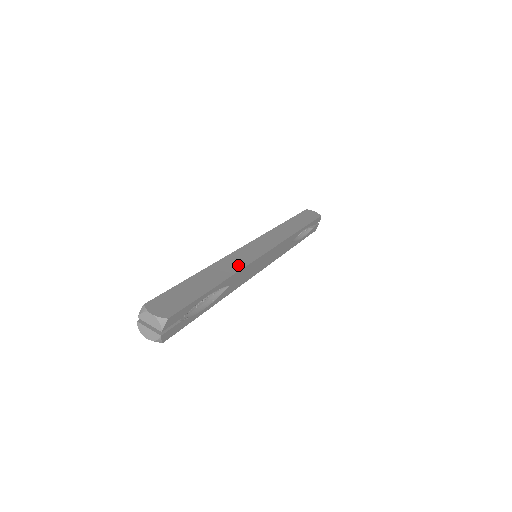
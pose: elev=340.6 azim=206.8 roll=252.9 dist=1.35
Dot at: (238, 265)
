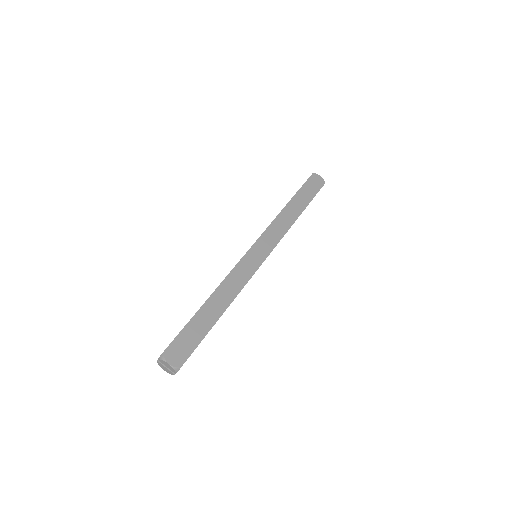
Dot at: (239, 285)
